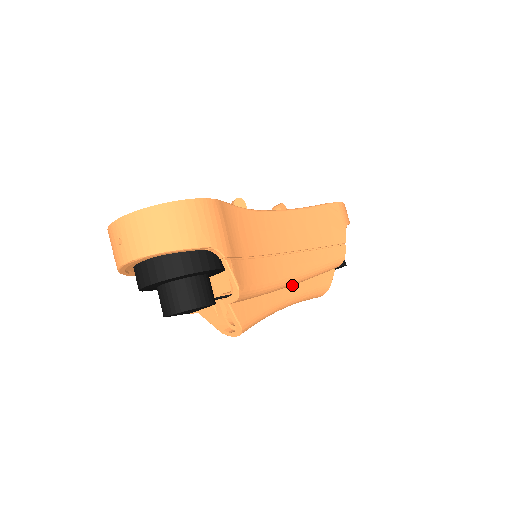
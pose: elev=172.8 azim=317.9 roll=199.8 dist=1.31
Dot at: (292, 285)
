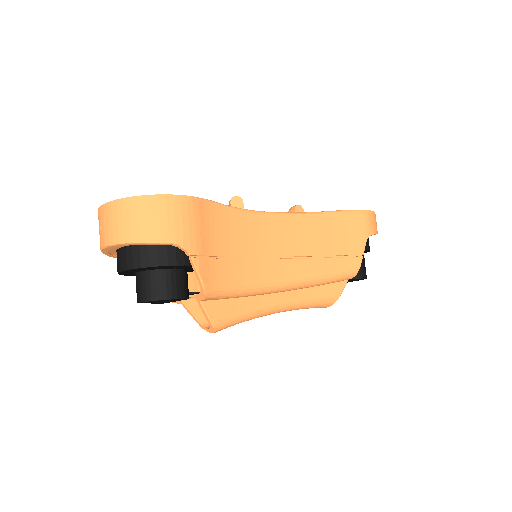
Dot at: (287, 291)
